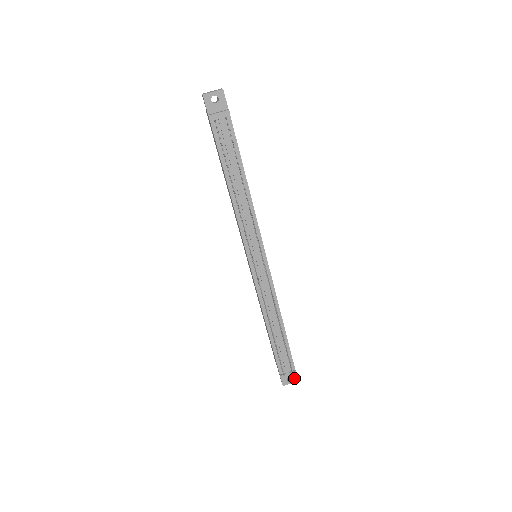
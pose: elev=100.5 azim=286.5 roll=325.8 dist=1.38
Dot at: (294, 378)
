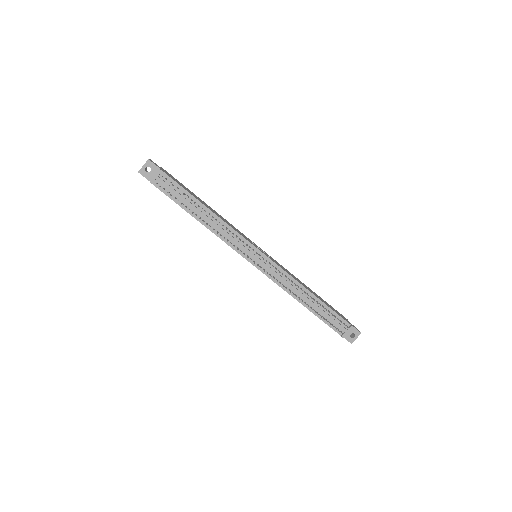
Dot at: (356, 332)
